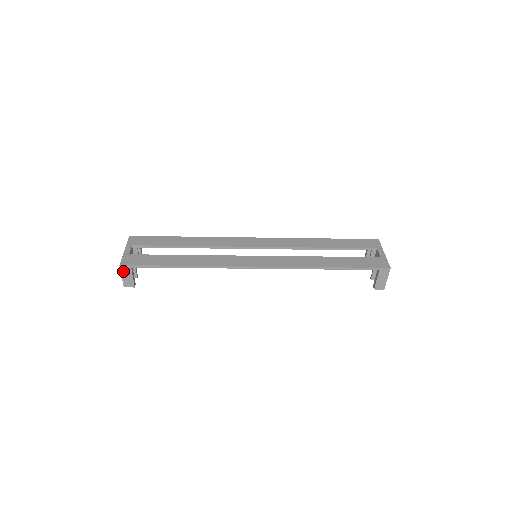
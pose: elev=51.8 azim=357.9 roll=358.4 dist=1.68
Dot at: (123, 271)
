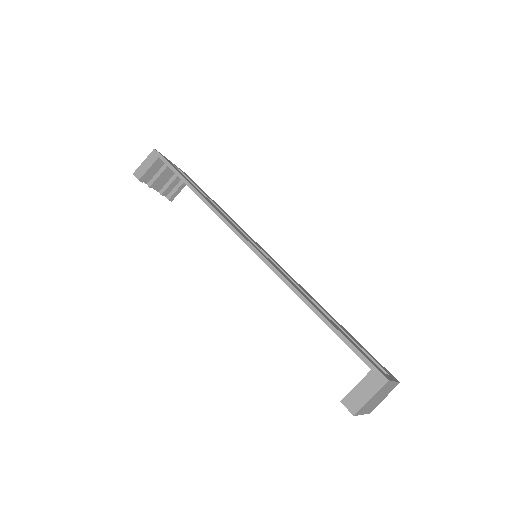
Dot at: (150, 157)
